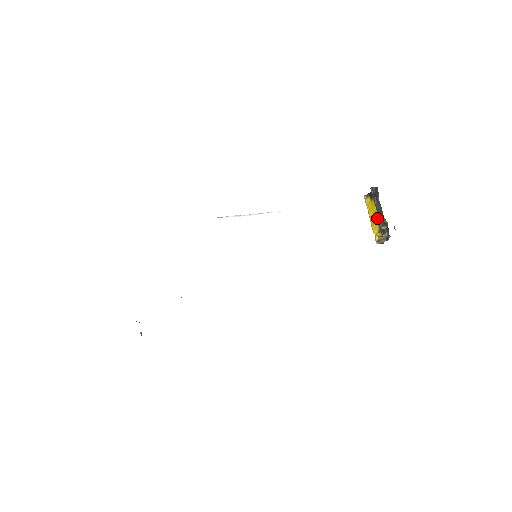
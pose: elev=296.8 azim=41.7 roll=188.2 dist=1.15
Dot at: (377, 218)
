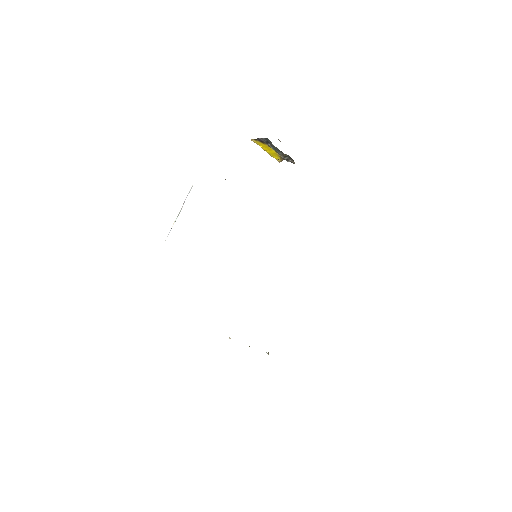
Dot at: (276, 154)
